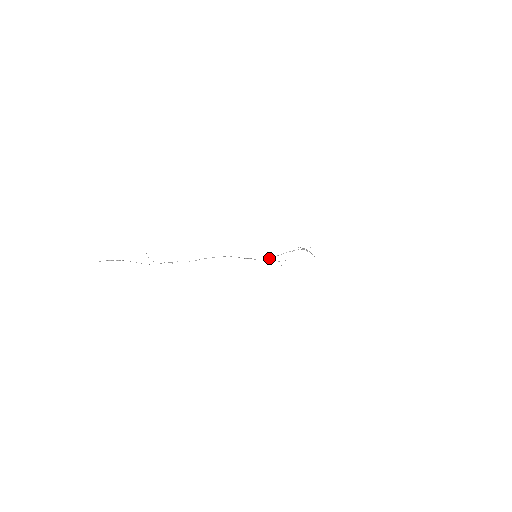
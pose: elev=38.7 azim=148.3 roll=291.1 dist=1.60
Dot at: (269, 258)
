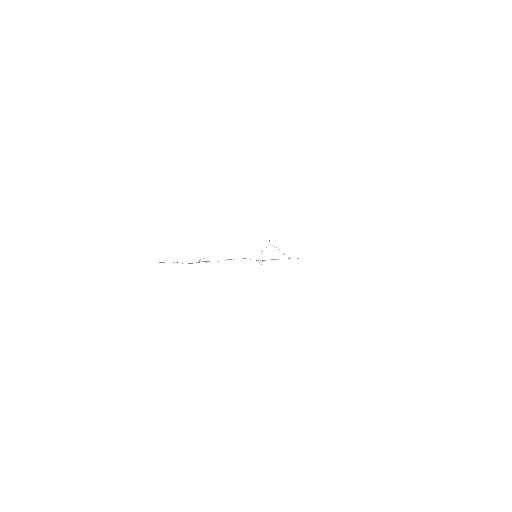
Dot at: (264, 260)
